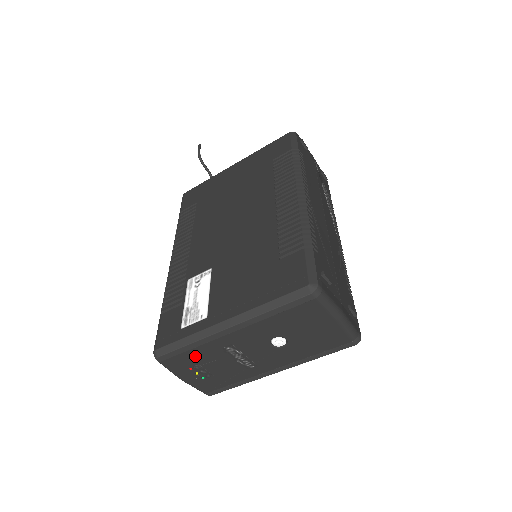
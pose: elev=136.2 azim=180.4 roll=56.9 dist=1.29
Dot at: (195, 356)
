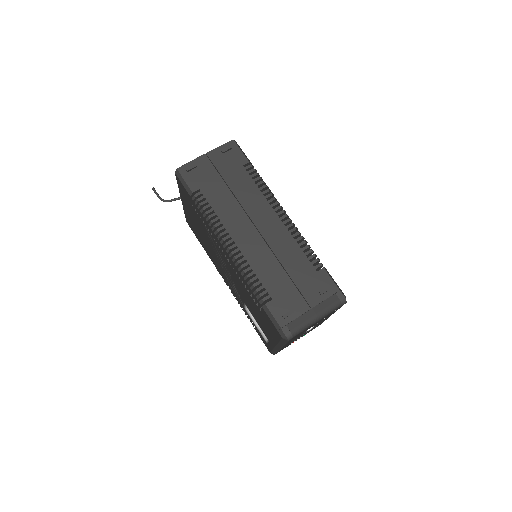
Dot at: (286, 346)
